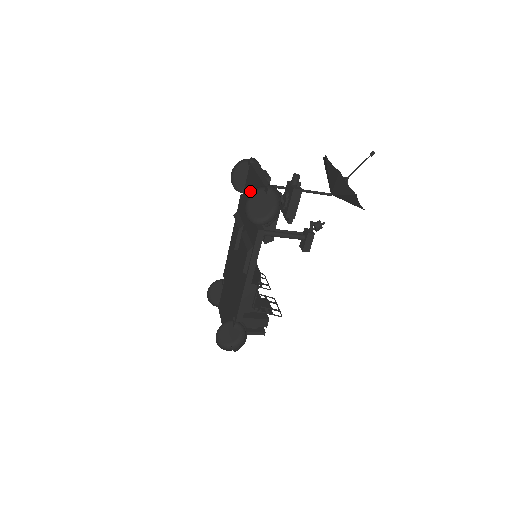
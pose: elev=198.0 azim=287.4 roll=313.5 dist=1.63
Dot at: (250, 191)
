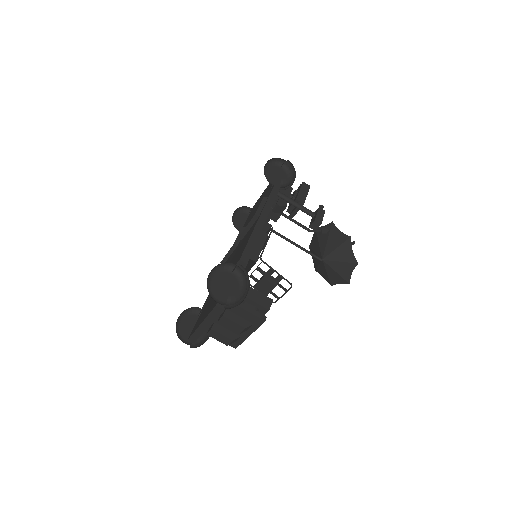
Dot at: (256, 206)
